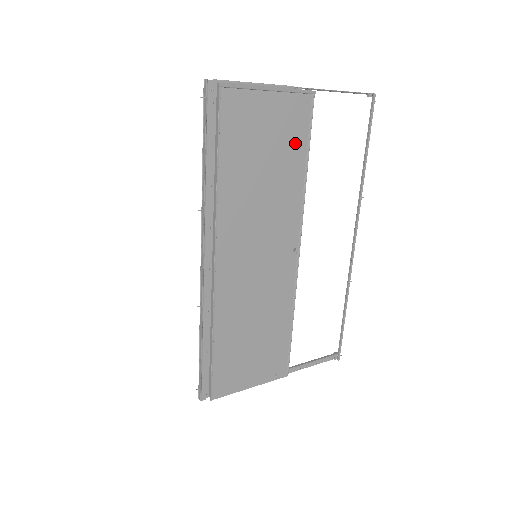
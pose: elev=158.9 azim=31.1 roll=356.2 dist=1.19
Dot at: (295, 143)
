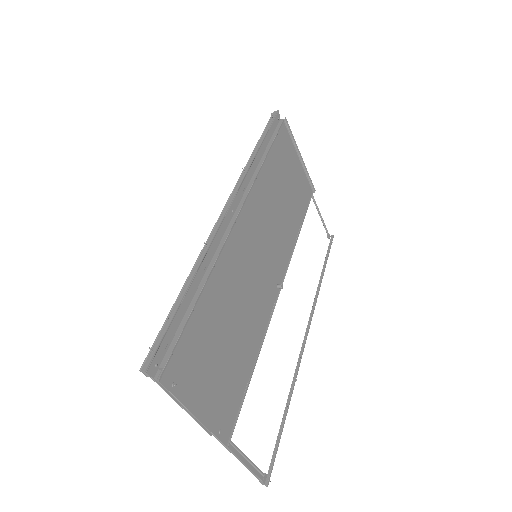
Dot at: (299, 206)
